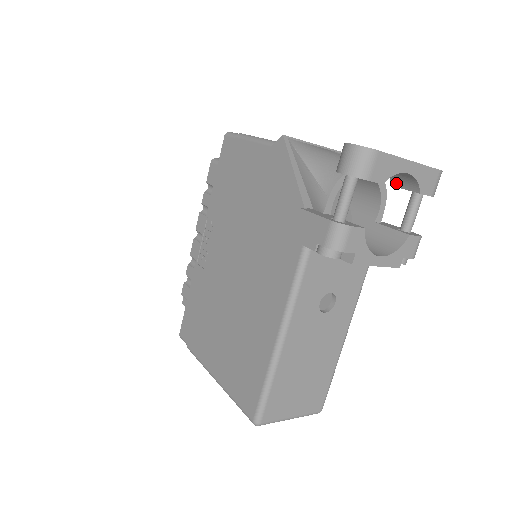
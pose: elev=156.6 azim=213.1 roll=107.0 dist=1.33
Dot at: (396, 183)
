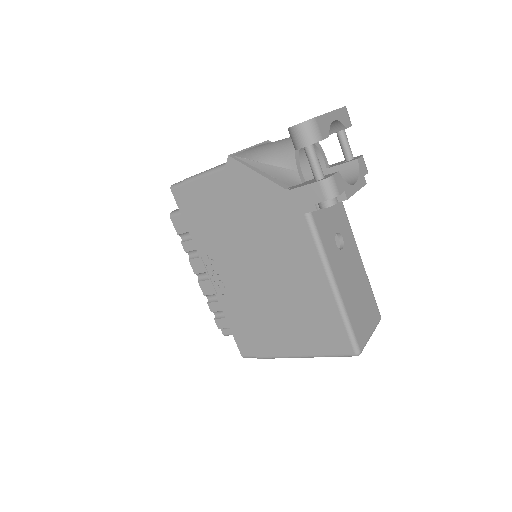
Dot at: occluded
